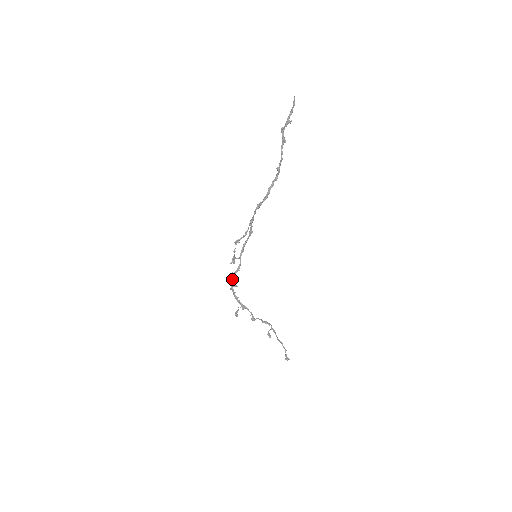
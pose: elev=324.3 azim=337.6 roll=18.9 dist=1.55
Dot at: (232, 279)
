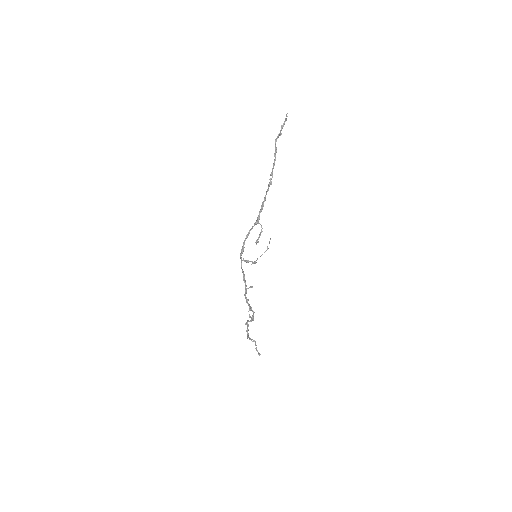
Dot at: (245, 282)
